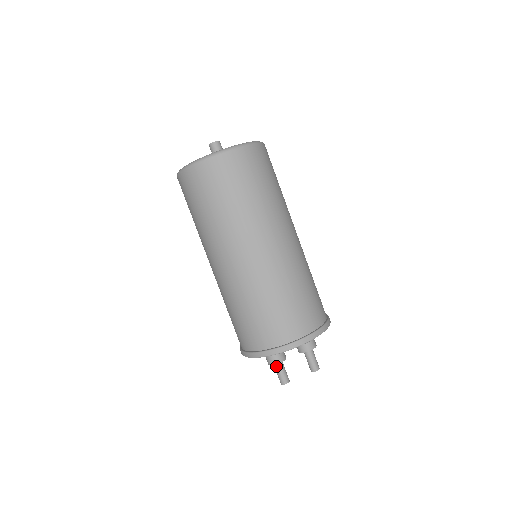
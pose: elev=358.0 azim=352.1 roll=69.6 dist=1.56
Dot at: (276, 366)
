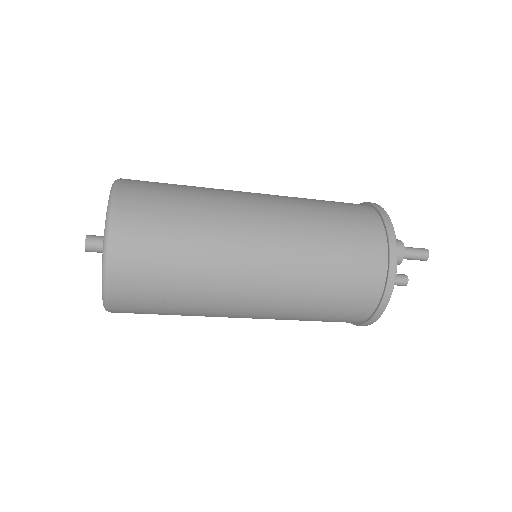
Dot at: occluded
